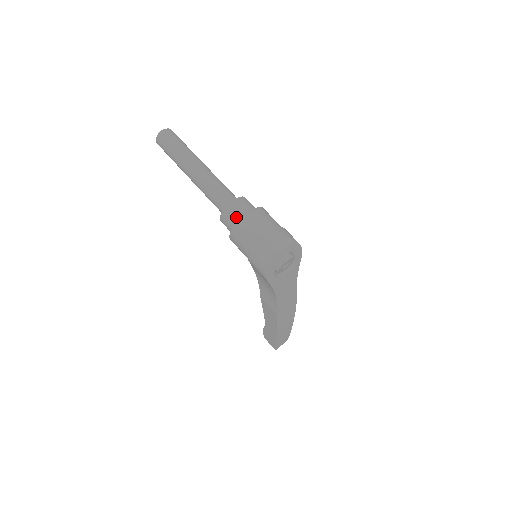
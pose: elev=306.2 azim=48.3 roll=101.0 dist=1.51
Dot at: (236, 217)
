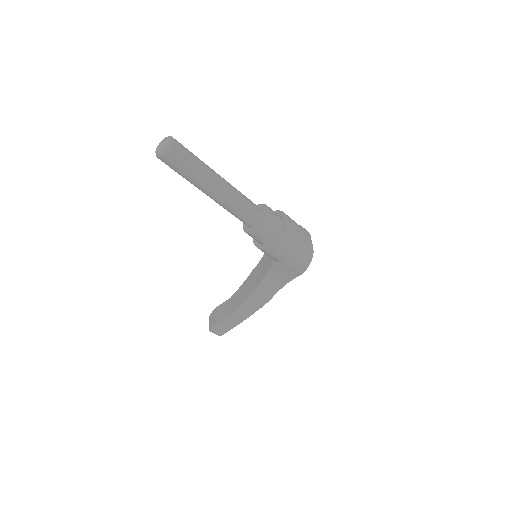
Dot at: (277, 226)
